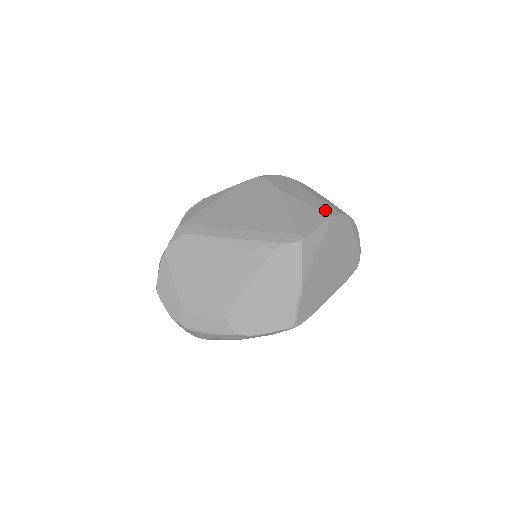
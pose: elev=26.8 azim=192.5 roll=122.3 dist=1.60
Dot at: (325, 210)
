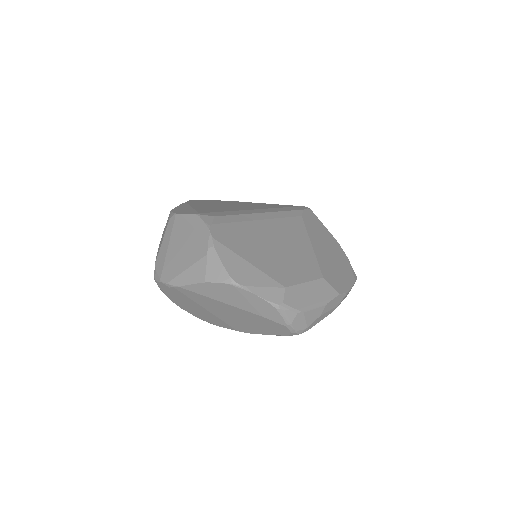
Dot at: occluded
